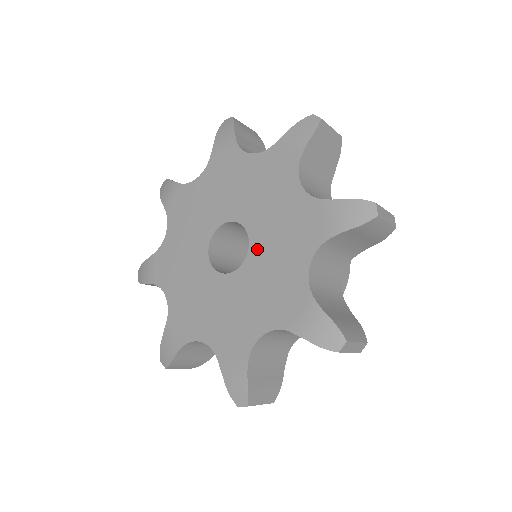
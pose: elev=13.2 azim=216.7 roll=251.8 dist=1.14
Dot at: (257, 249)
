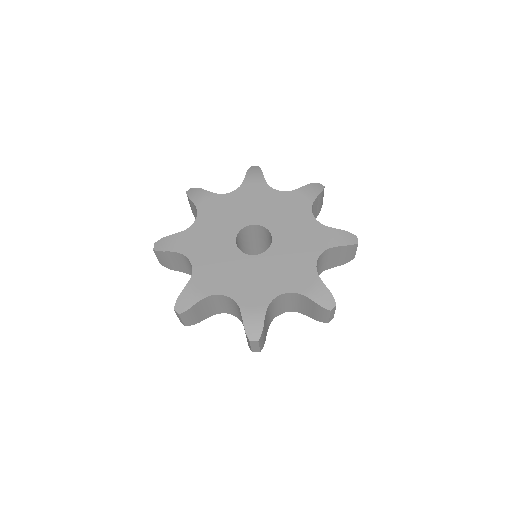
Dot at: (267, 258)
